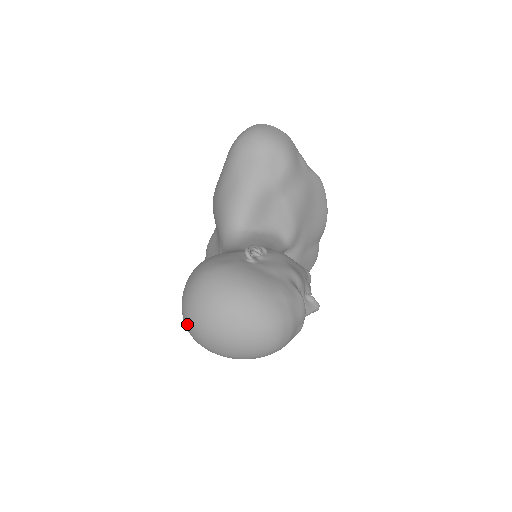
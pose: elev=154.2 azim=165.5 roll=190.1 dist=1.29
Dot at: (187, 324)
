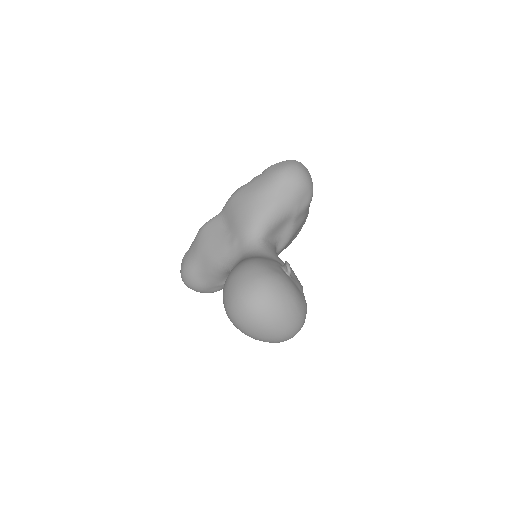
Dot at: (239, 308)
